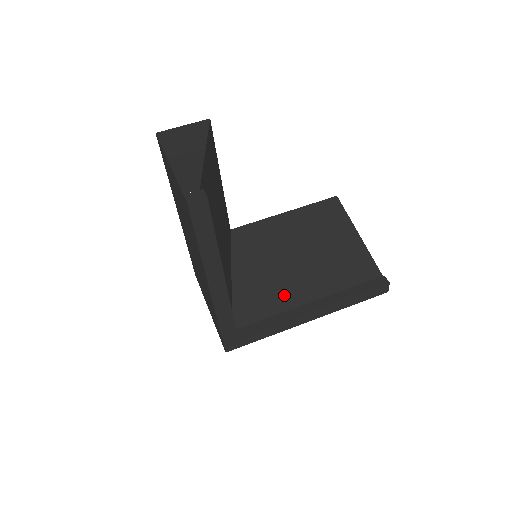
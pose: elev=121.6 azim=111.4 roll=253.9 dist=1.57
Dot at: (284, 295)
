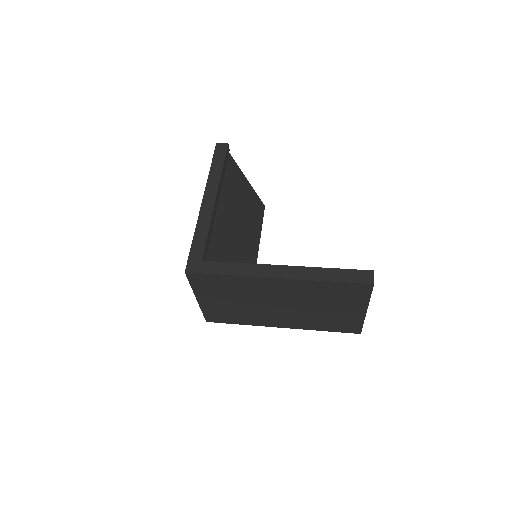
Dot at: occluded
